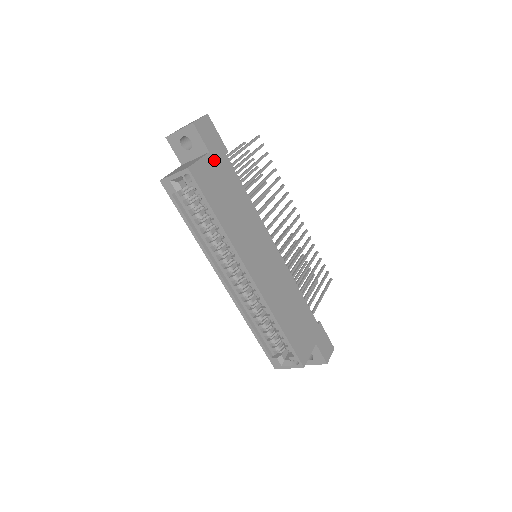
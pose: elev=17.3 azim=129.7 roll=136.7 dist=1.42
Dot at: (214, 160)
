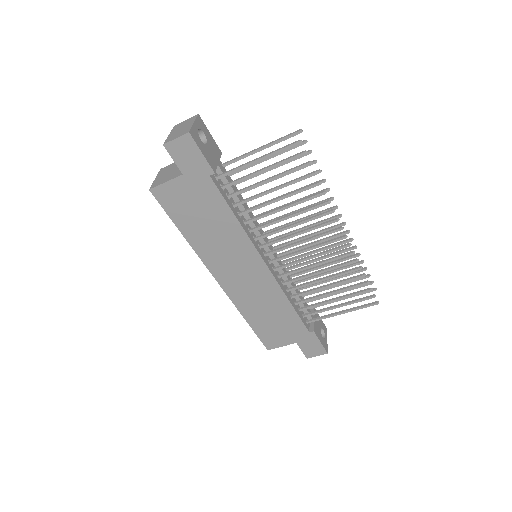
Dot at: (189, 182)
